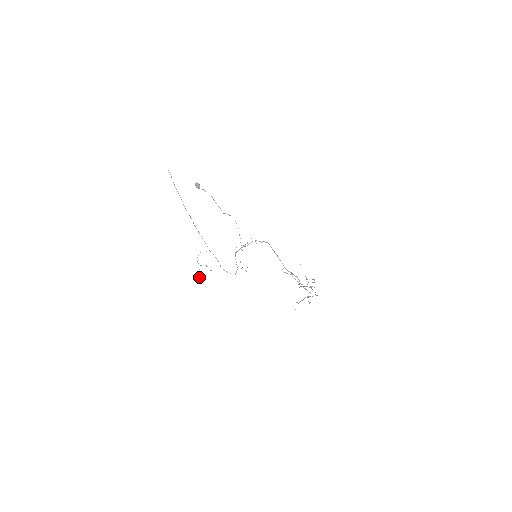
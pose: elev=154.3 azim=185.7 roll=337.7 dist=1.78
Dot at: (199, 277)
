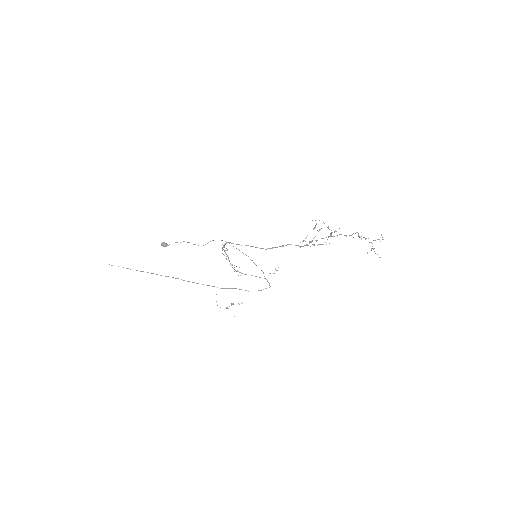
Dot at: occluded
